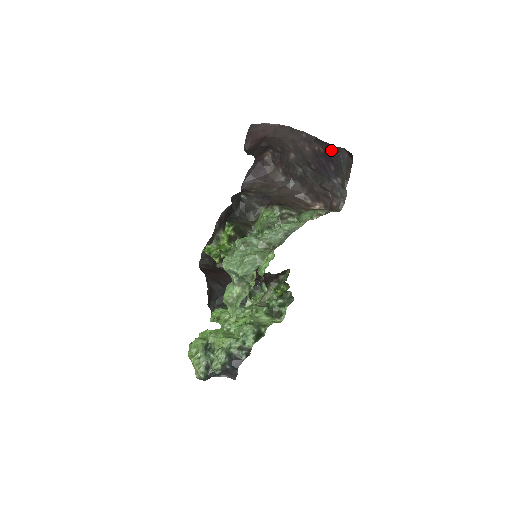
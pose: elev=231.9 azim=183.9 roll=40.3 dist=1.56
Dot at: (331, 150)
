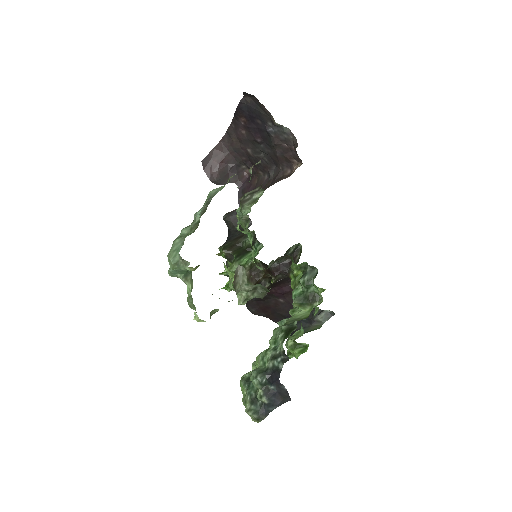
Dot at: (243, 110)
